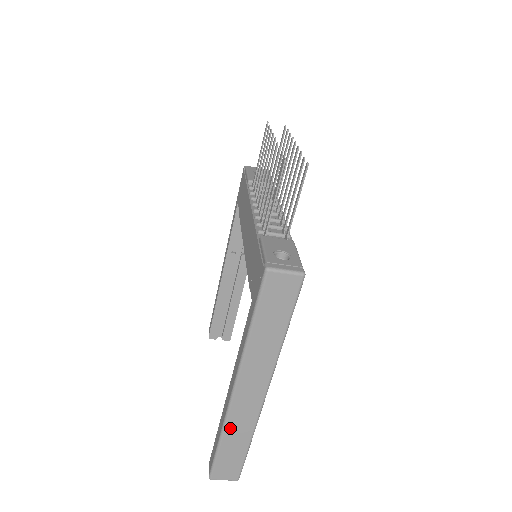
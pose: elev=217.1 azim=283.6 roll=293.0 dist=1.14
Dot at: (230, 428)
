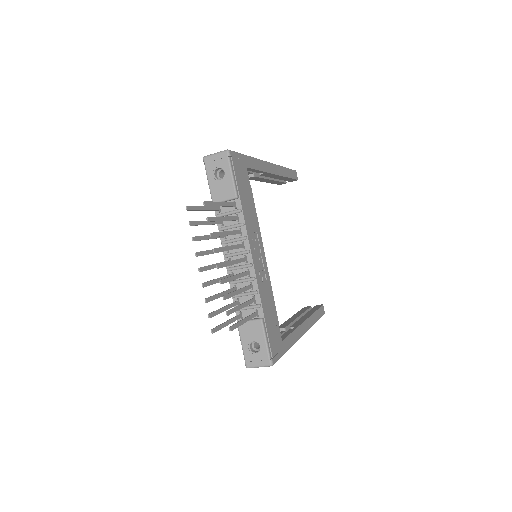
Dot at: occluded
